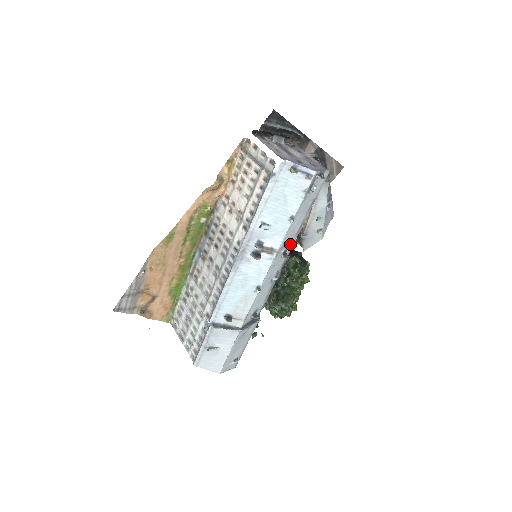
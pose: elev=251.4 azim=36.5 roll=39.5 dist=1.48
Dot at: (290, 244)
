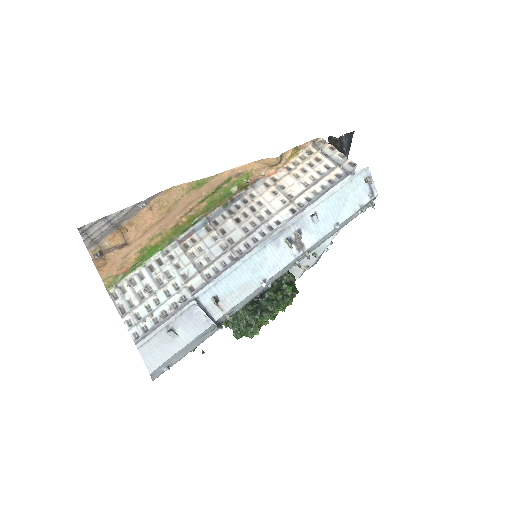
Dot at: (308, 254)
